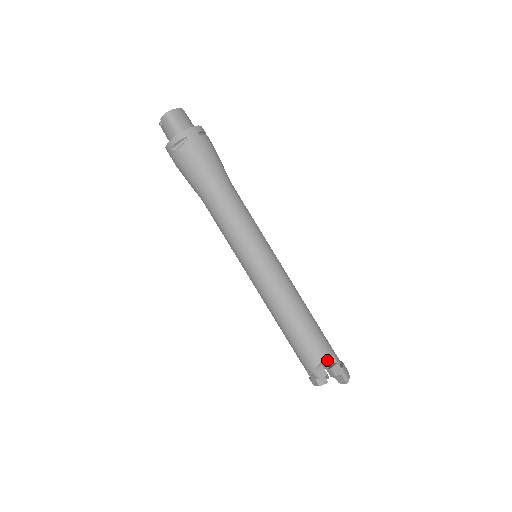
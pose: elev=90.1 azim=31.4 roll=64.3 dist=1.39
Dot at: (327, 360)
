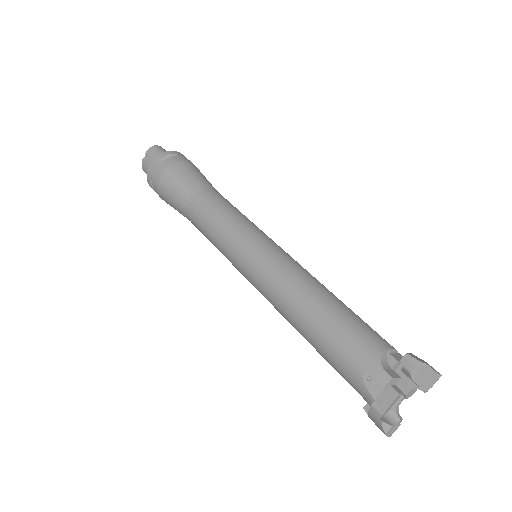
Dot at: (393, 354)
